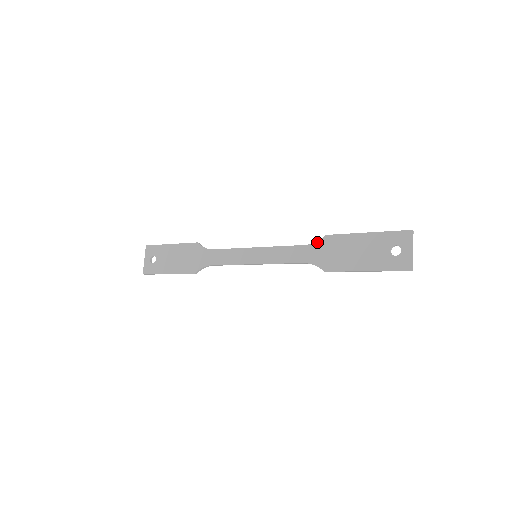
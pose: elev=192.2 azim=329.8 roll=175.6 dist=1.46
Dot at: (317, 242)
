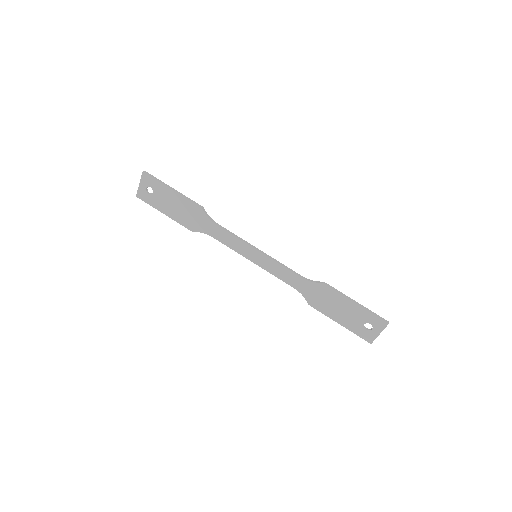
Dot at: (313, 283)
